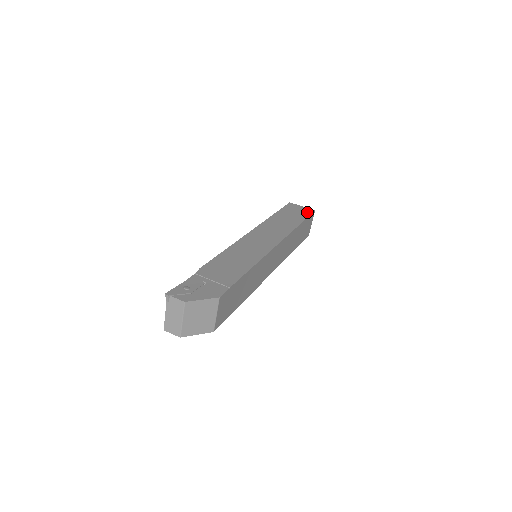
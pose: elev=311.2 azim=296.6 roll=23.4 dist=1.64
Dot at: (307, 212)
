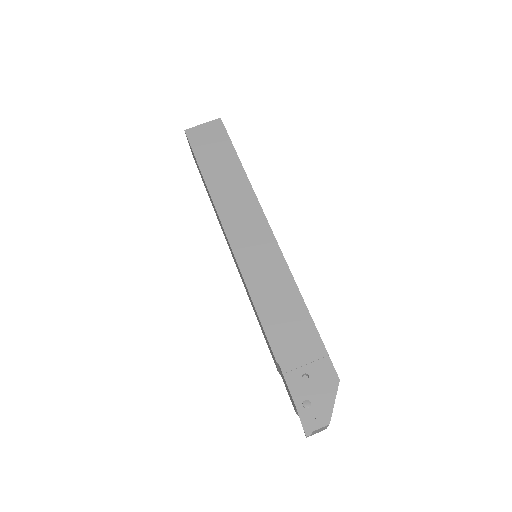
Dot at: (219, 131)
